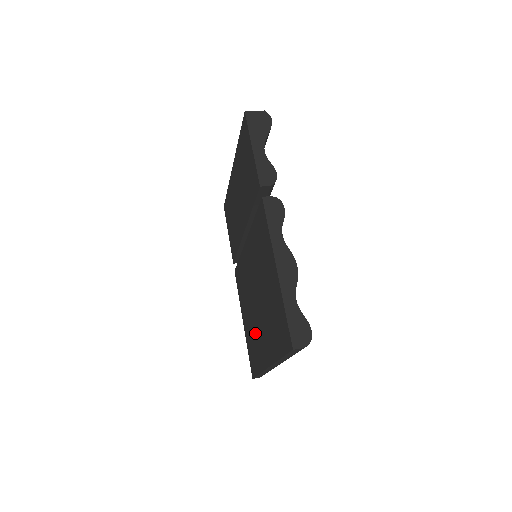
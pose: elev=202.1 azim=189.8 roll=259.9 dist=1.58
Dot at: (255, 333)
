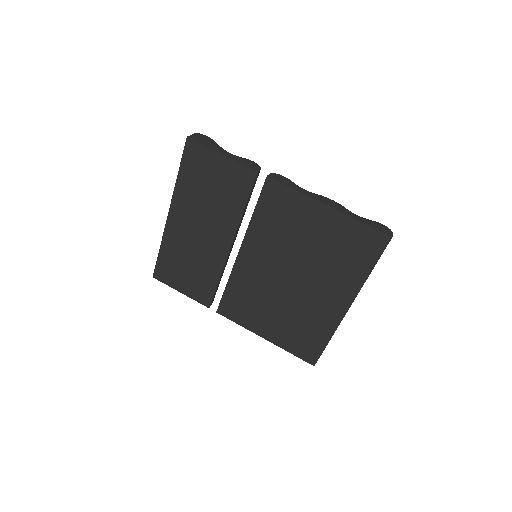
Dot at: (303, 313)
